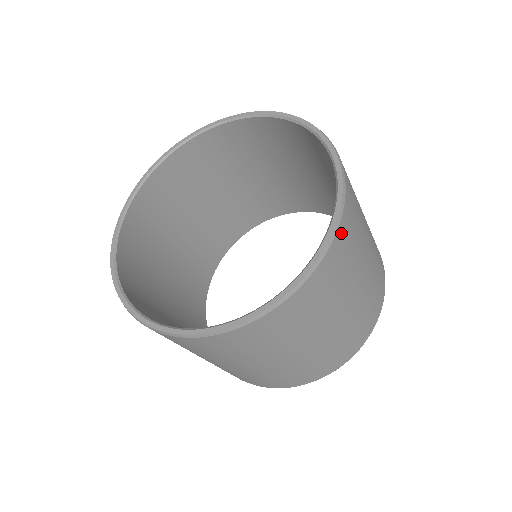
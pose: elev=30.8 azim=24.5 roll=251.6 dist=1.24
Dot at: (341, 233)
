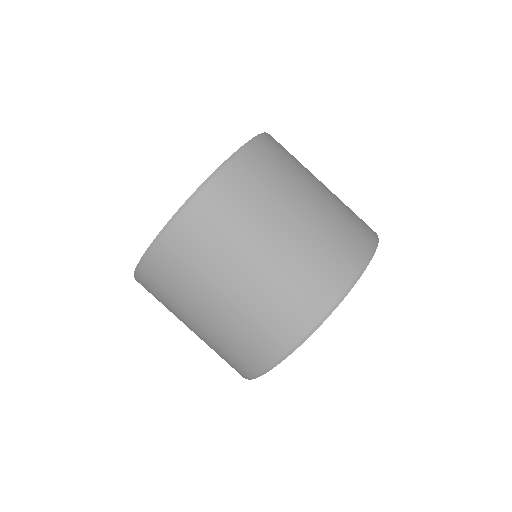
Dot at: occluded
